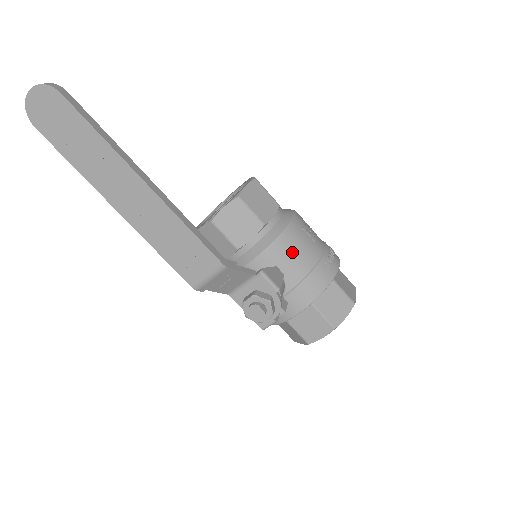
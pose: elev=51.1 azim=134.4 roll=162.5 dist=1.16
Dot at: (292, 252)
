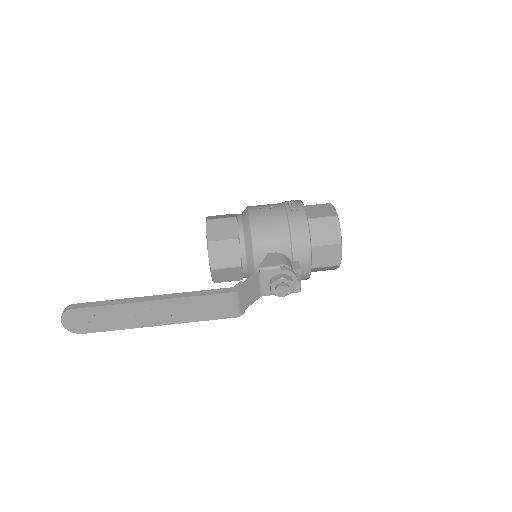
Dot at: (268, 235)
